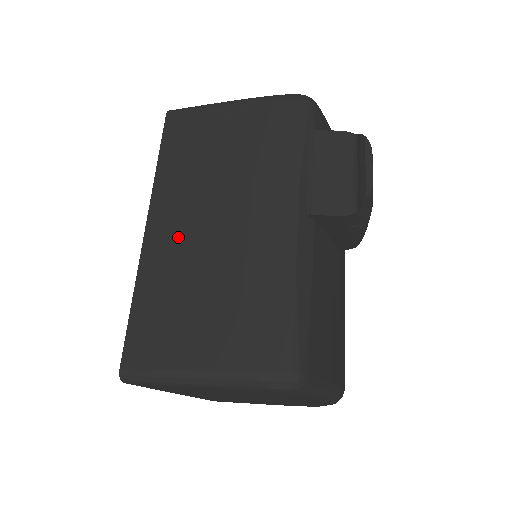
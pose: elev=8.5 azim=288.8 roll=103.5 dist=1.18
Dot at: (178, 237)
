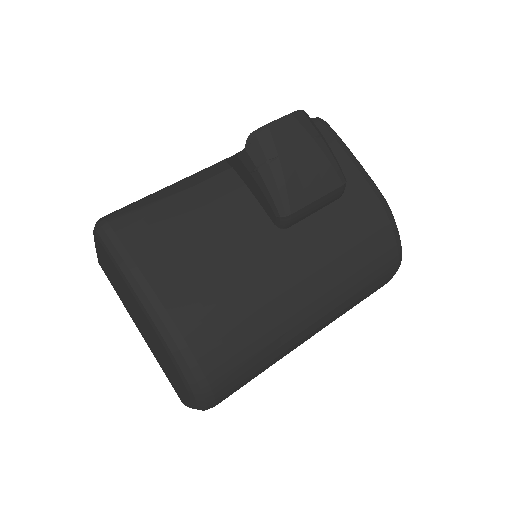
Dot at: occluded
